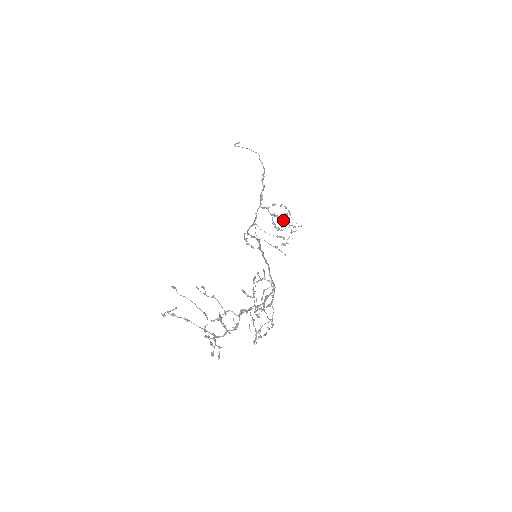
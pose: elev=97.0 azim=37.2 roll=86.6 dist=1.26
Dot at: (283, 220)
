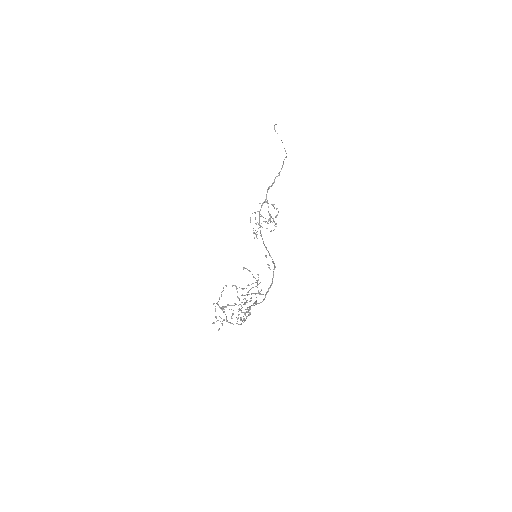
Dot at: occluded
